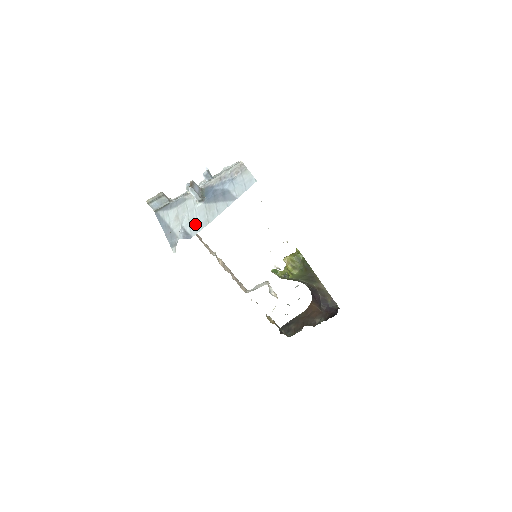
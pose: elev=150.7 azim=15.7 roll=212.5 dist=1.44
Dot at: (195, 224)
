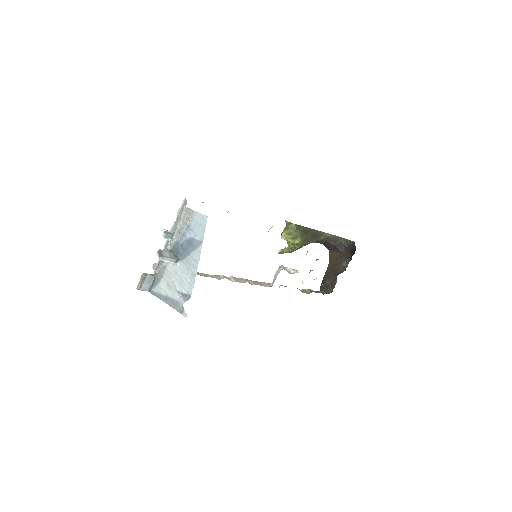
Dot at: (186, 283)
